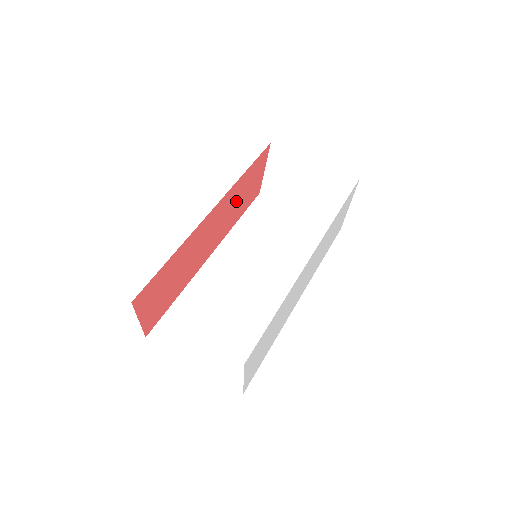
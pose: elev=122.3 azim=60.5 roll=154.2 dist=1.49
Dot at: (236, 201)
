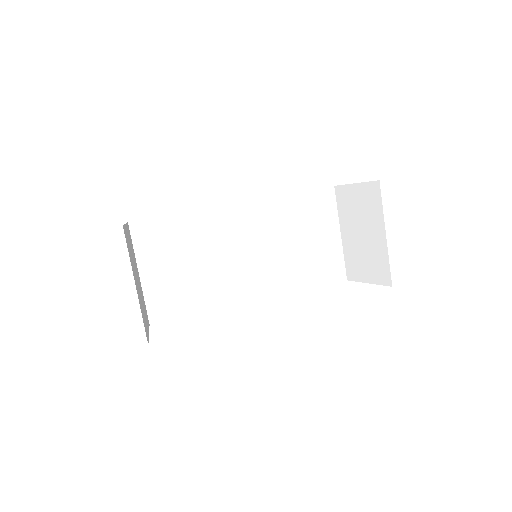
Dot at: occluded
